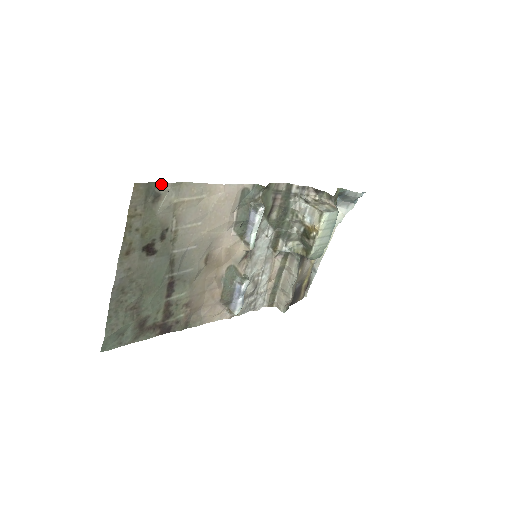
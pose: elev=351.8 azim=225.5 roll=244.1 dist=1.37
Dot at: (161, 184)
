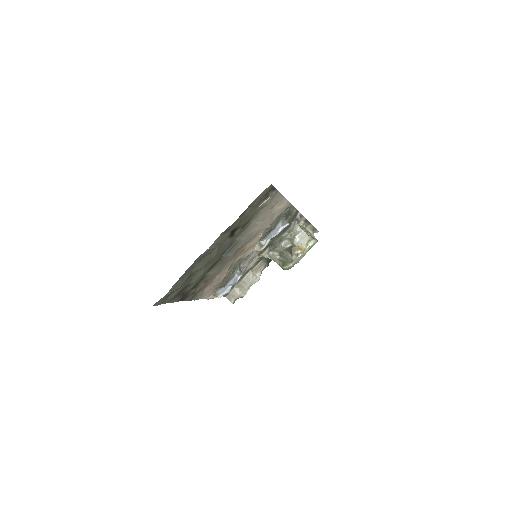
Dot at: (274, 189)
